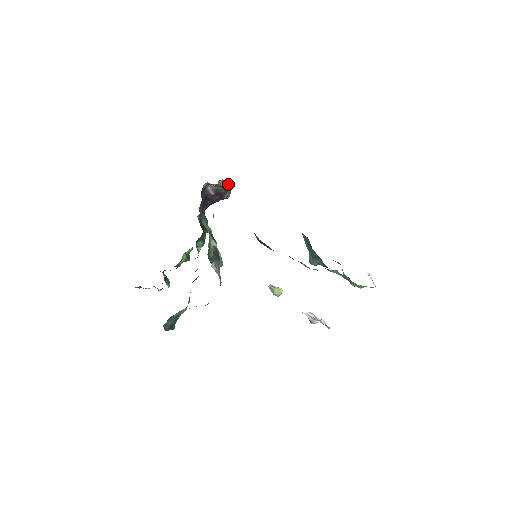
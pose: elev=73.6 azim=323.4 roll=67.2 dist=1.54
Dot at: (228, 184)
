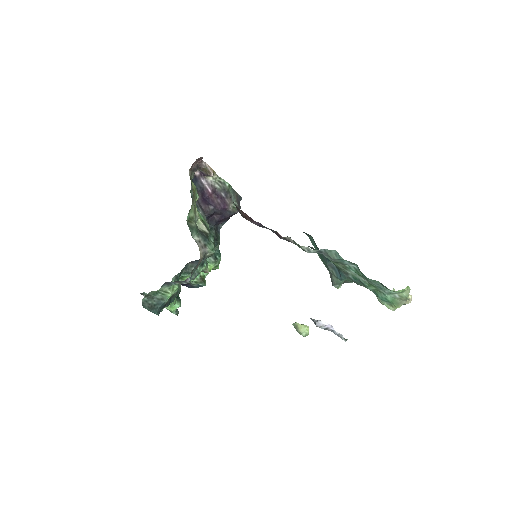
Dot at: (227, 186)
